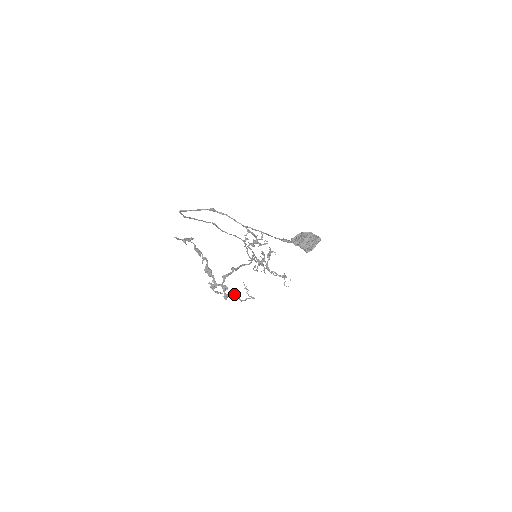
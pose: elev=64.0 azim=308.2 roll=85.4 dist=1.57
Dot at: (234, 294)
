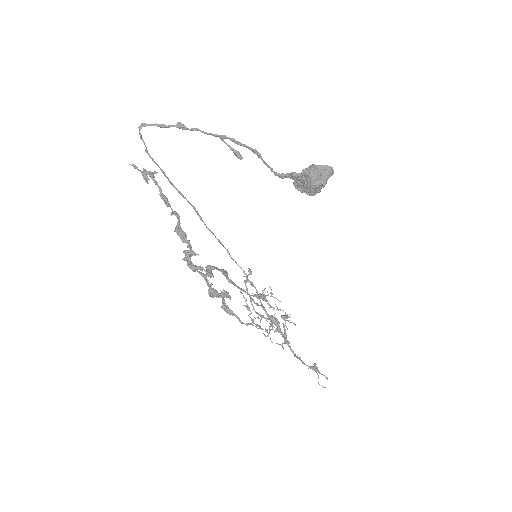
Dot at: (225, 292)
